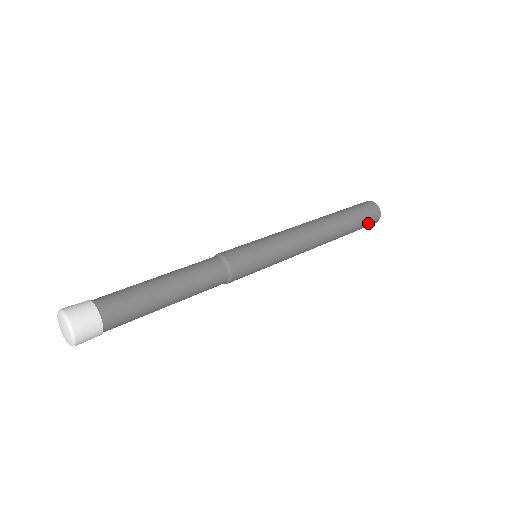
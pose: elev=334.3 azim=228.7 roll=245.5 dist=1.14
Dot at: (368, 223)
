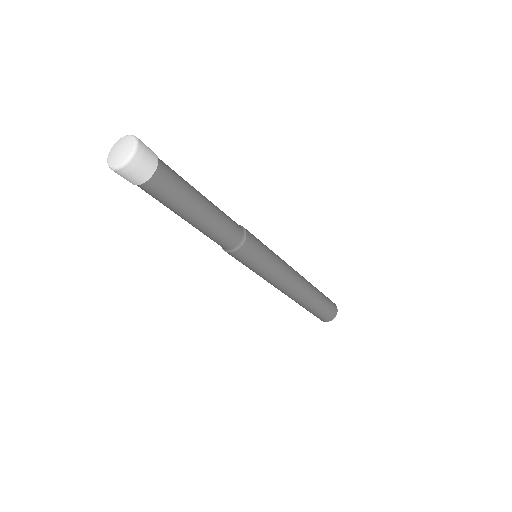
Dot at: (329, 301)
